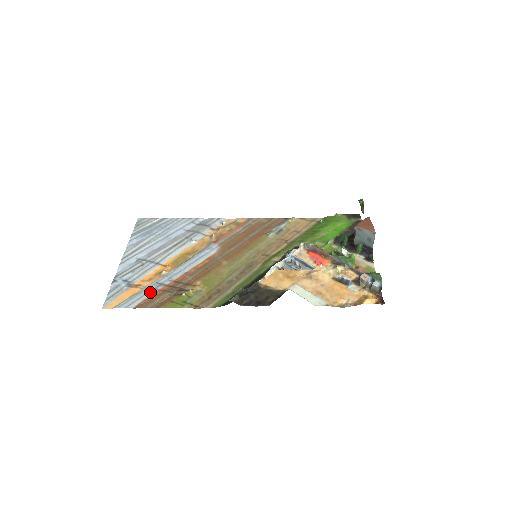
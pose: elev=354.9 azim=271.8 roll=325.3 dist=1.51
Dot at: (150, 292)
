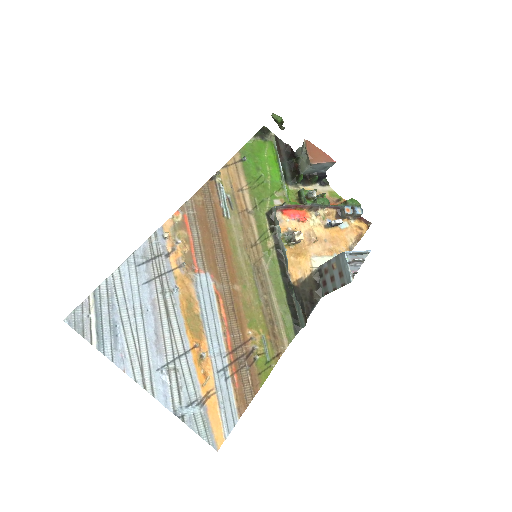
Dot at: (229, 387)
